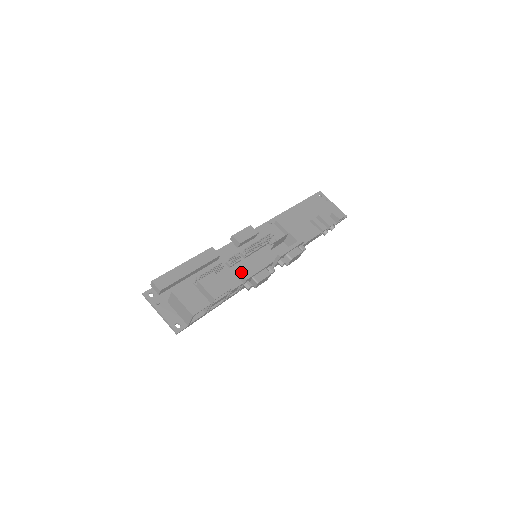
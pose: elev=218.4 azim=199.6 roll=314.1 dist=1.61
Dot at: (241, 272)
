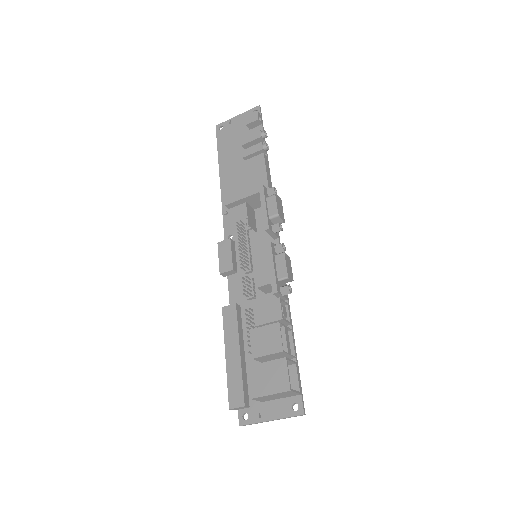
Dot at: (266, 289)
